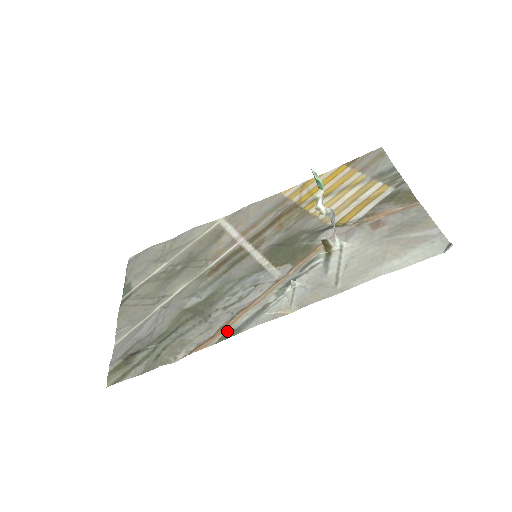
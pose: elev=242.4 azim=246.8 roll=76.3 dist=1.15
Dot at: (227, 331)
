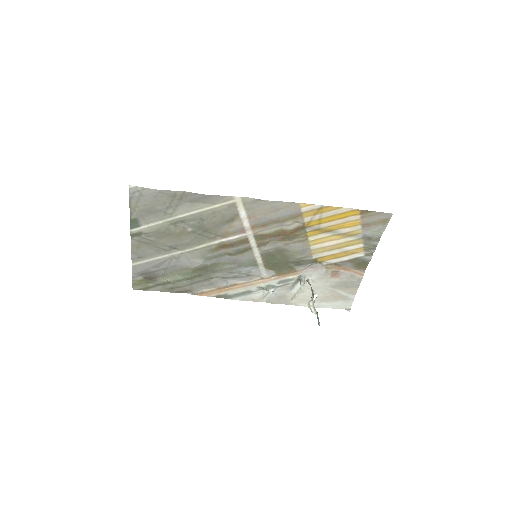
Dot at: (222, 295)
